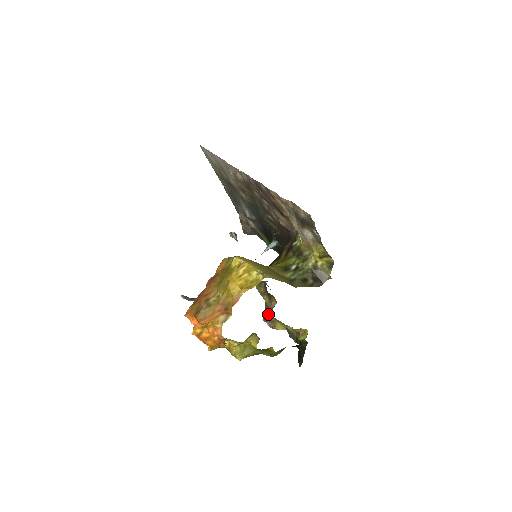
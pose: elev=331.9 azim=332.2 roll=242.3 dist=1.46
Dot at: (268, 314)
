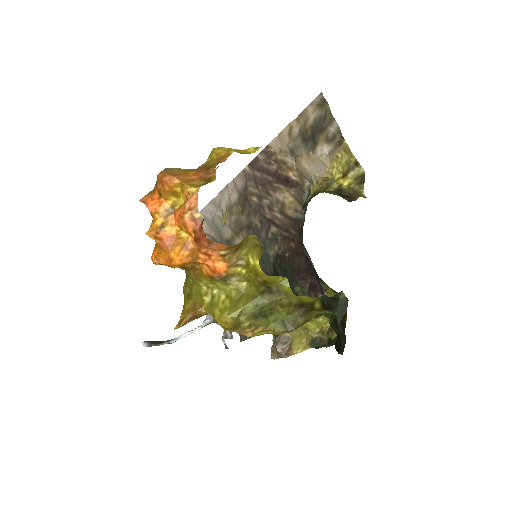
Dot at: occluded
